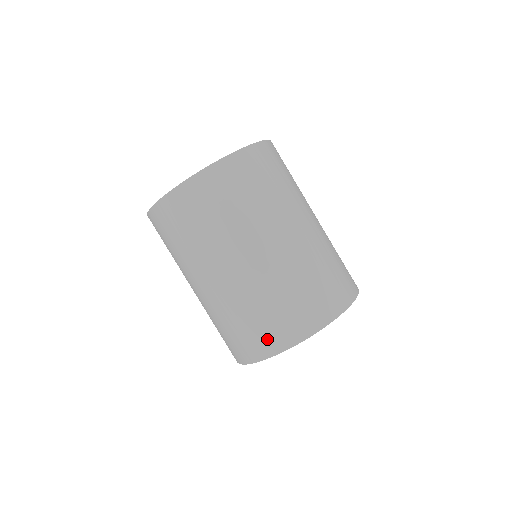
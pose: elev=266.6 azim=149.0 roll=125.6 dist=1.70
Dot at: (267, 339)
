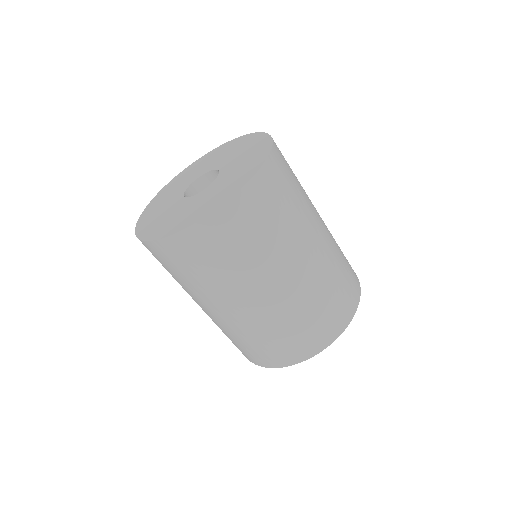
Dot at: (297, 350)
